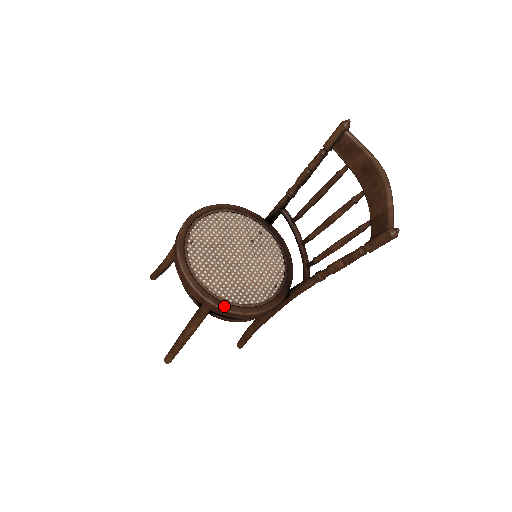
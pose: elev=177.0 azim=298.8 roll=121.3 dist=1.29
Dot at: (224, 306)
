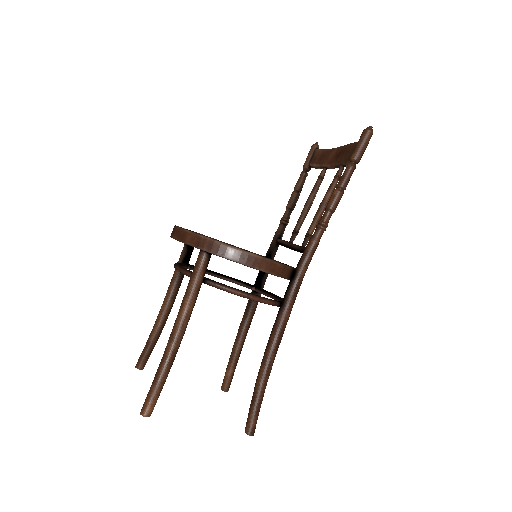
Dot at: (222, 242)
